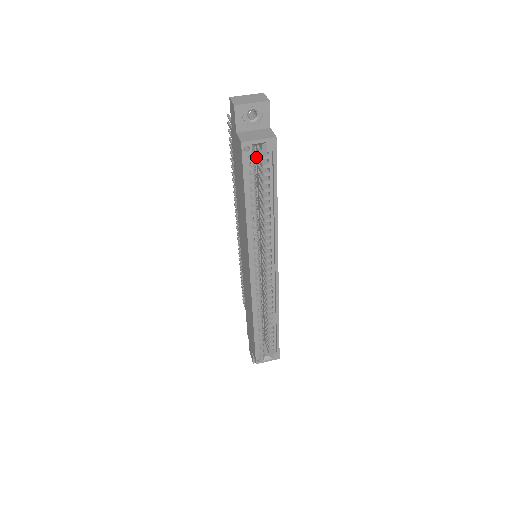
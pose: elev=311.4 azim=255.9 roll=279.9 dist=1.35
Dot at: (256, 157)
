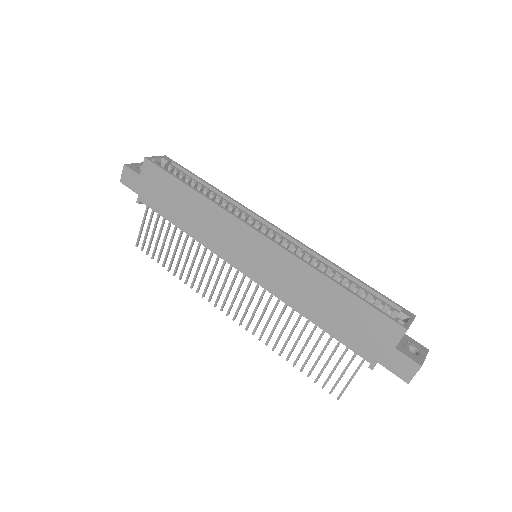
Dot at: occluded
